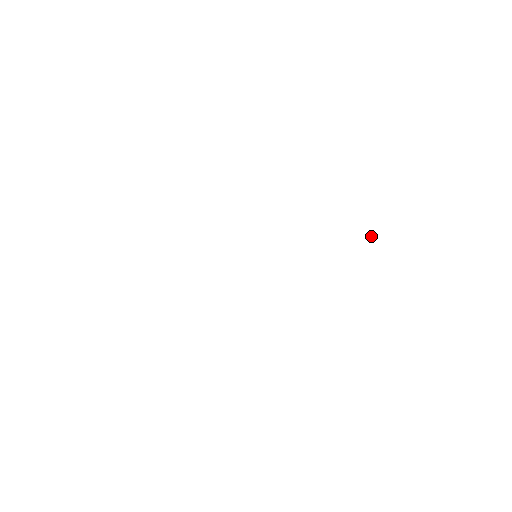
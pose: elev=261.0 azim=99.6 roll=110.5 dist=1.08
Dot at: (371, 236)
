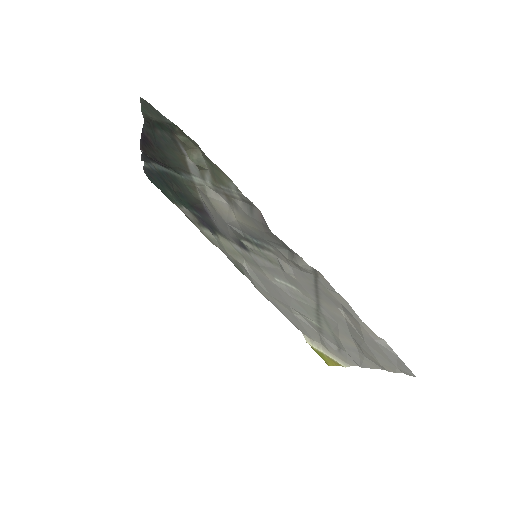
Dot at: (307, 341)
